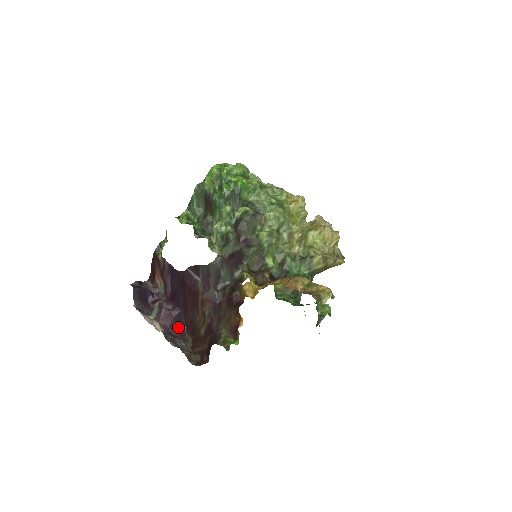
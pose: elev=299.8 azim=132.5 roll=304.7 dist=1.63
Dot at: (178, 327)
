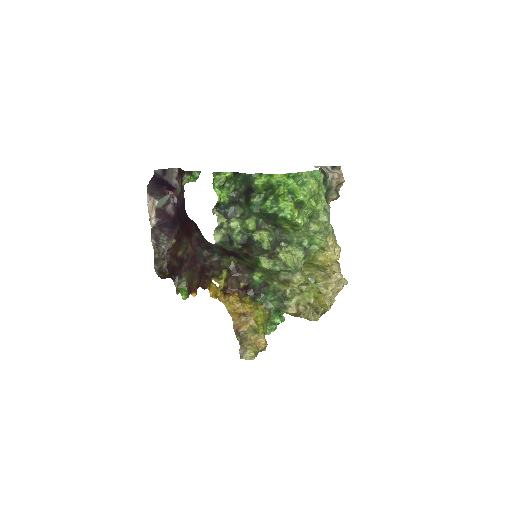
Dot at: (171, 226)
